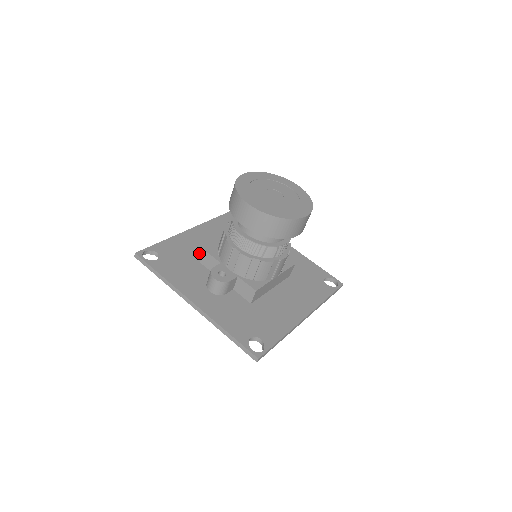
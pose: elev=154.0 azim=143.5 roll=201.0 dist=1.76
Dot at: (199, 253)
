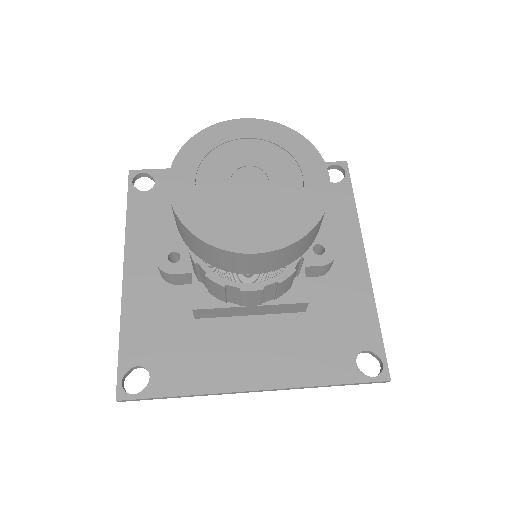
Dot at: occluded
